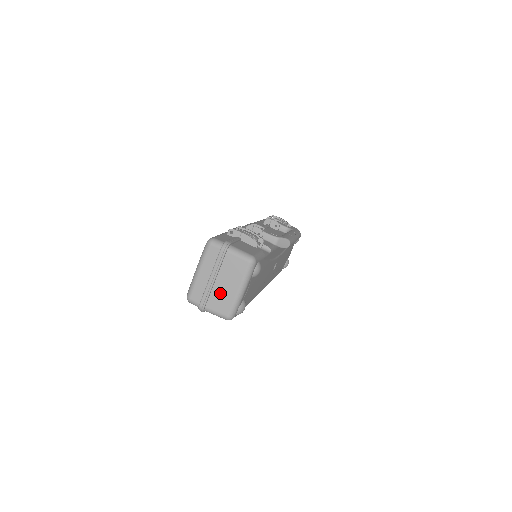
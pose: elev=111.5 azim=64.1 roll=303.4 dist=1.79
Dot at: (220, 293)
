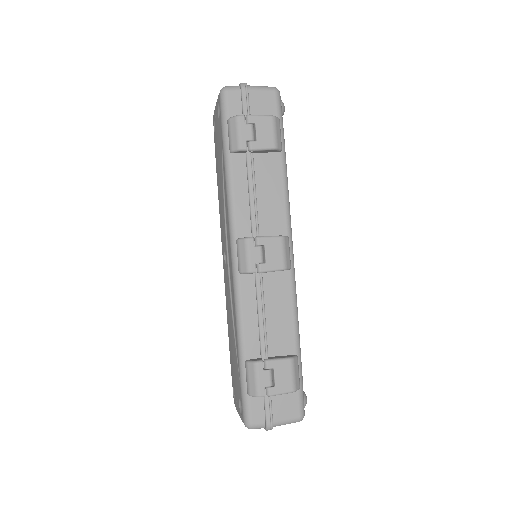
Dot at: occluded
